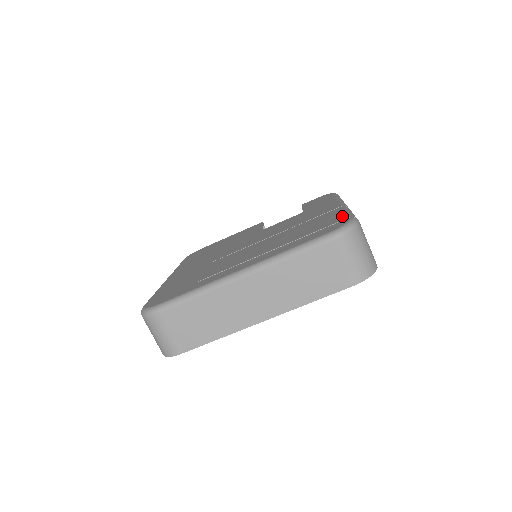
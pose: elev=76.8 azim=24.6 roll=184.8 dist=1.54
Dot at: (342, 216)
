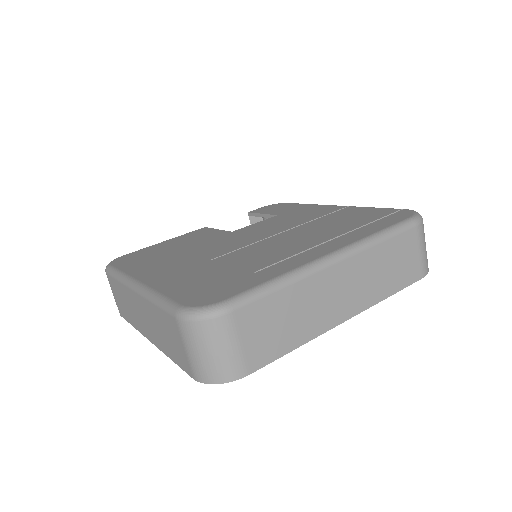
Dot at: (384, 209)
